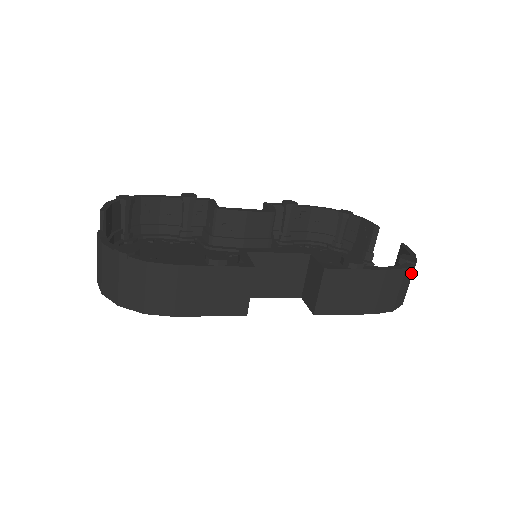
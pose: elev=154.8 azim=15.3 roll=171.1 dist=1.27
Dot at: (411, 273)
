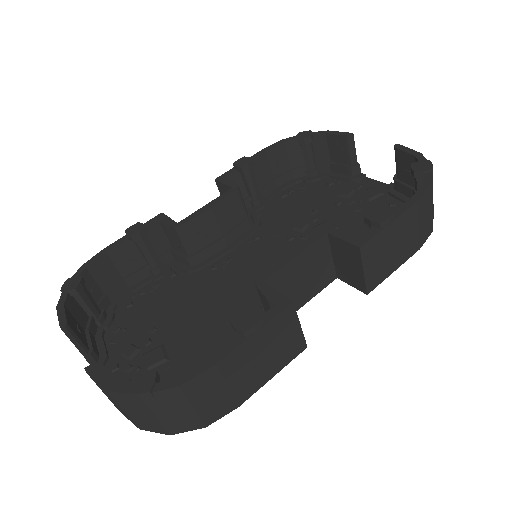
Dot at: (432, 181)
